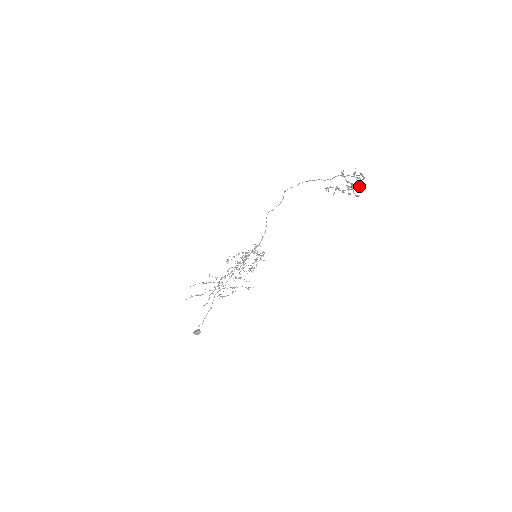
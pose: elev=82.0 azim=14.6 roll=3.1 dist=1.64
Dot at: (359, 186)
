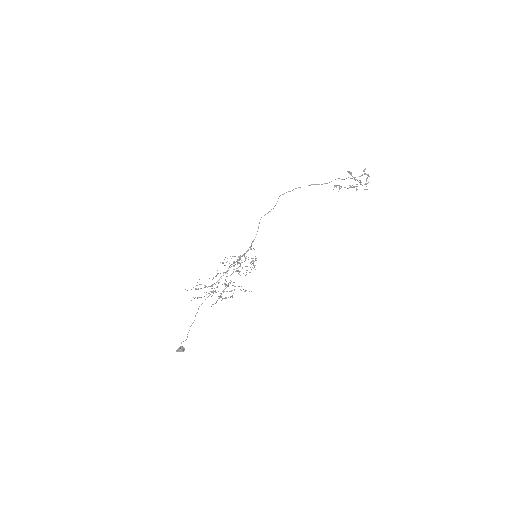
Dot at: occluded
